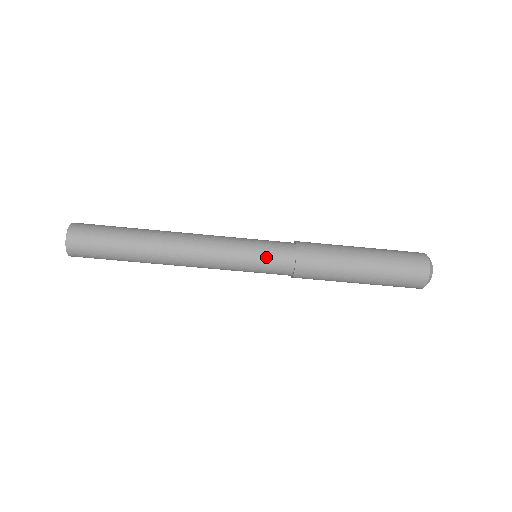
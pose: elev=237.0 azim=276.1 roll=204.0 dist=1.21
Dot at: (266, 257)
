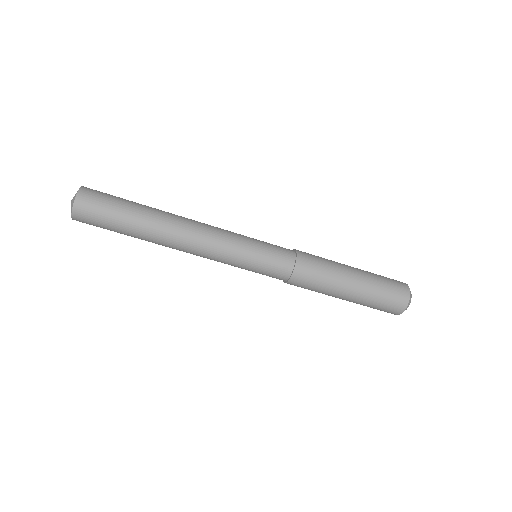
Dot at: (270, 249)
